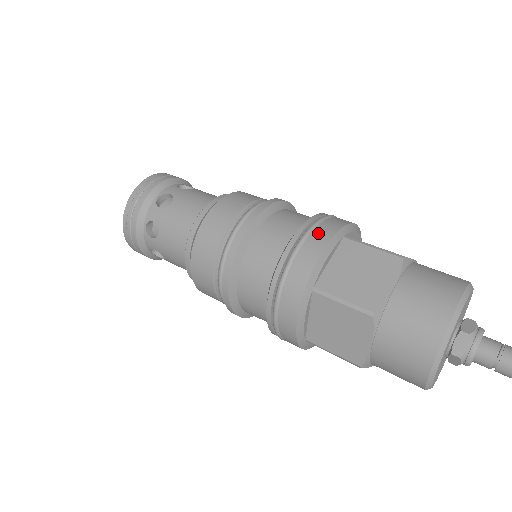
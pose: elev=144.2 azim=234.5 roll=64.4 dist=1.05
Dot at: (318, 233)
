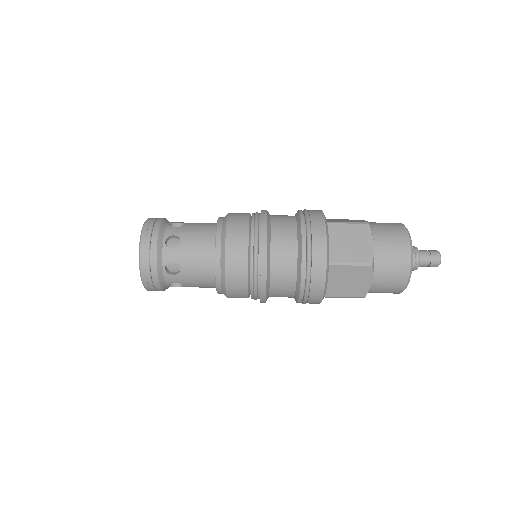
Dot at: (315, 227)
